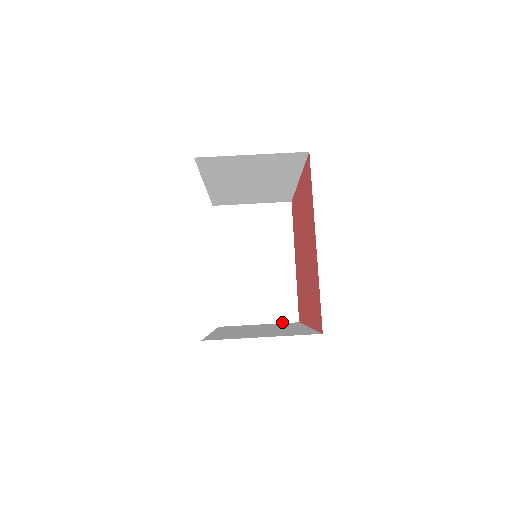
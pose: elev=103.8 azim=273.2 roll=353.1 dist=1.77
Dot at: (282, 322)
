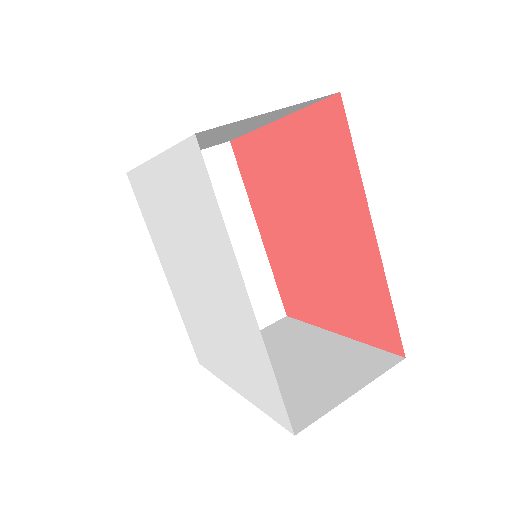
Dot at: (383, 372)
